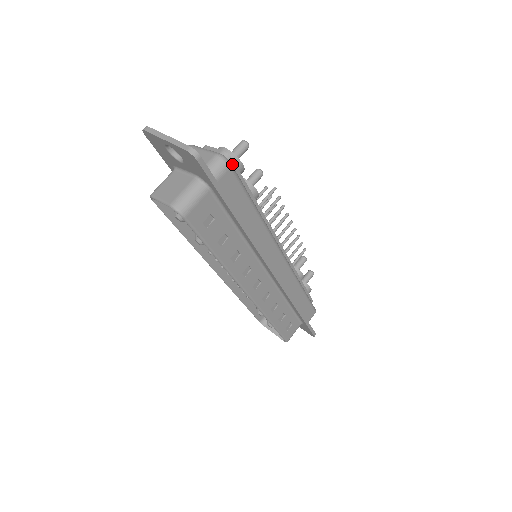
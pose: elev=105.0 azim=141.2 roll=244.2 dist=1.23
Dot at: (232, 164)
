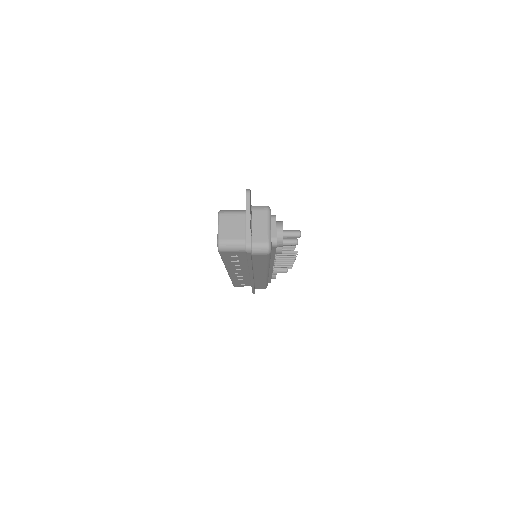
Dot at: (274, 247)
